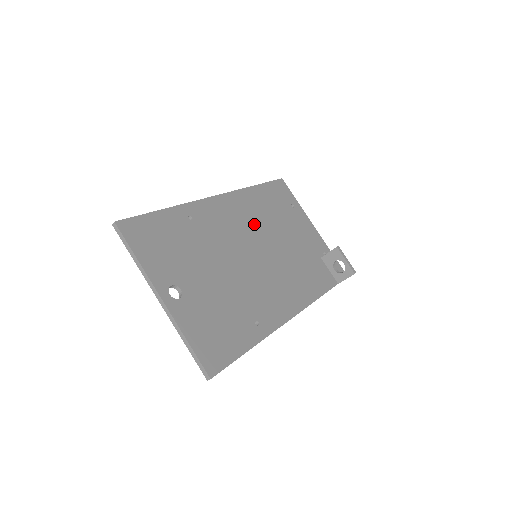
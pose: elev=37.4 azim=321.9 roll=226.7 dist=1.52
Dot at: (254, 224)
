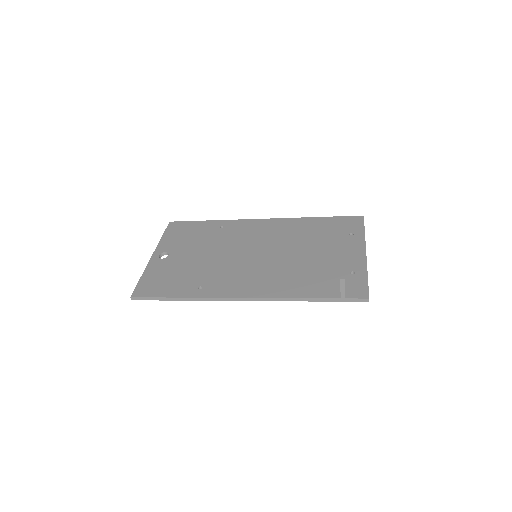
Dot at: (279, 238)
